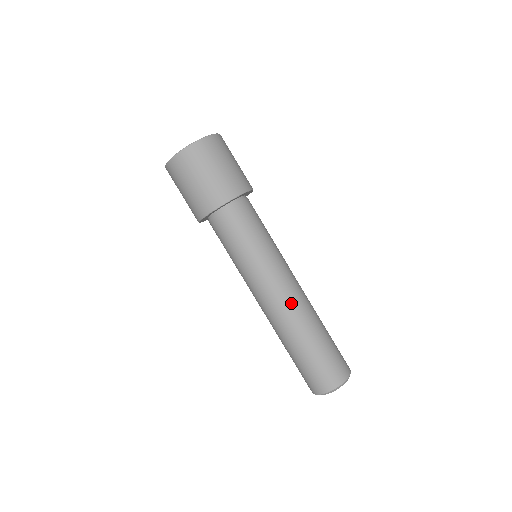
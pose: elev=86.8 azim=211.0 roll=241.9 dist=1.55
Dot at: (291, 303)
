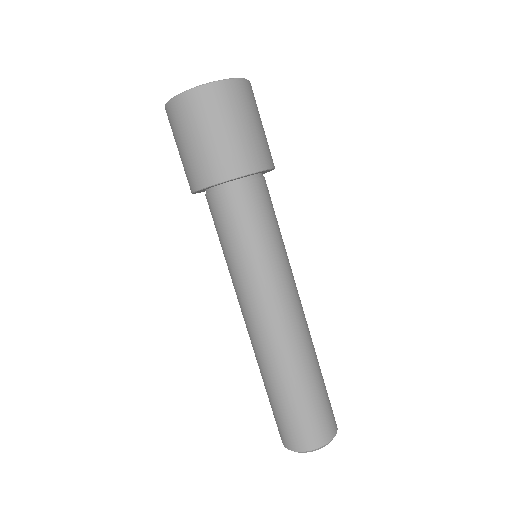
Dot at: (272, 335)
